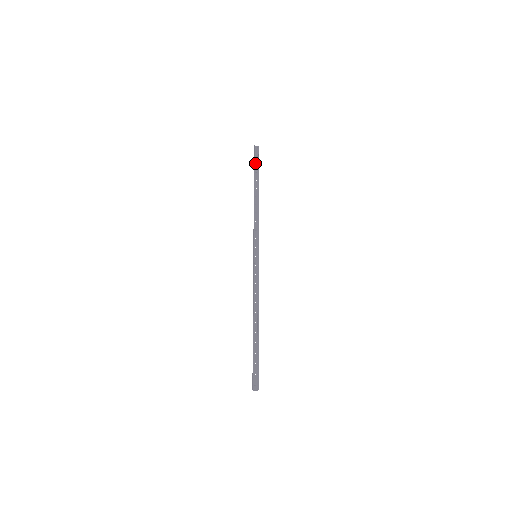
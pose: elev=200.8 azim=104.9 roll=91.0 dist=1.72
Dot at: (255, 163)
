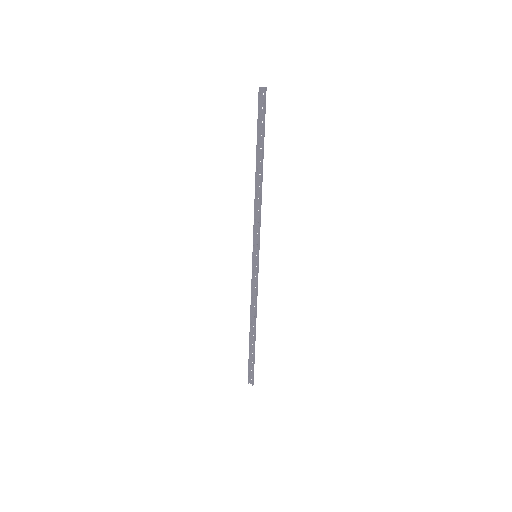
Dot at: (260, 119)
